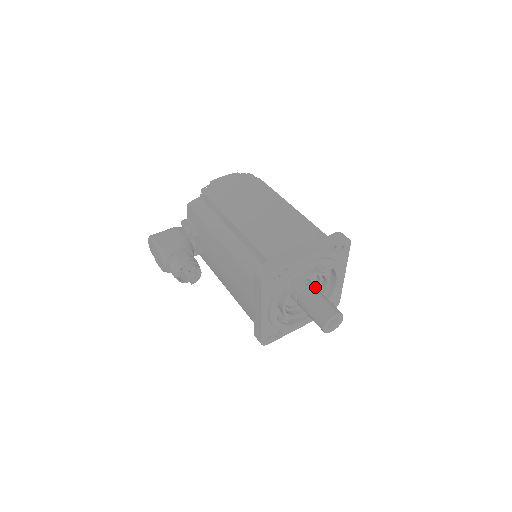
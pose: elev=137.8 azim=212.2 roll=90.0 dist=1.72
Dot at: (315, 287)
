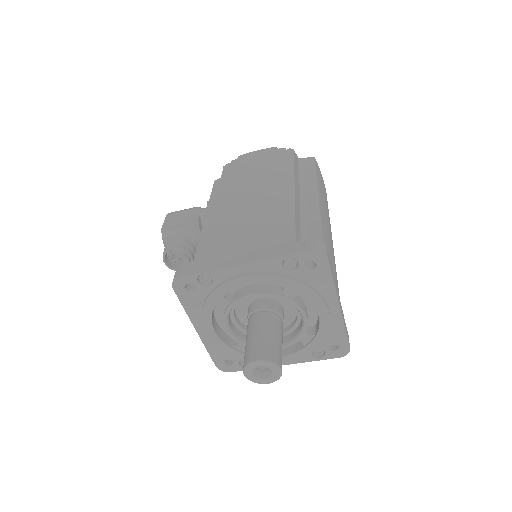
Dot at: (274, 313)
